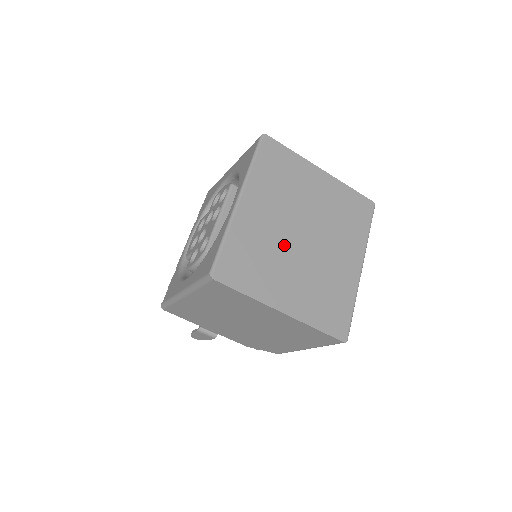
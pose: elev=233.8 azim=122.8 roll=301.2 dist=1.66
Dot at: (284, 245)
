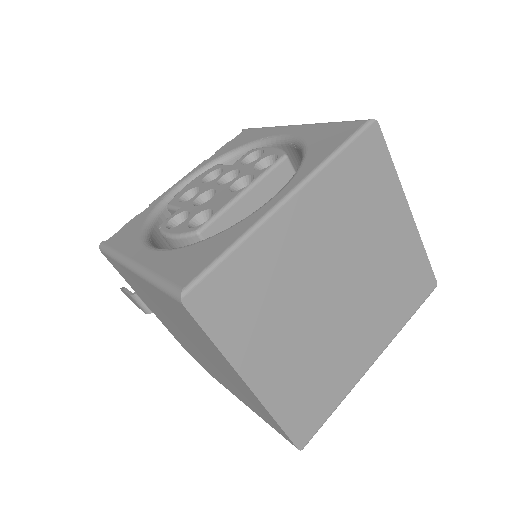
Dot at: (306, 293)
